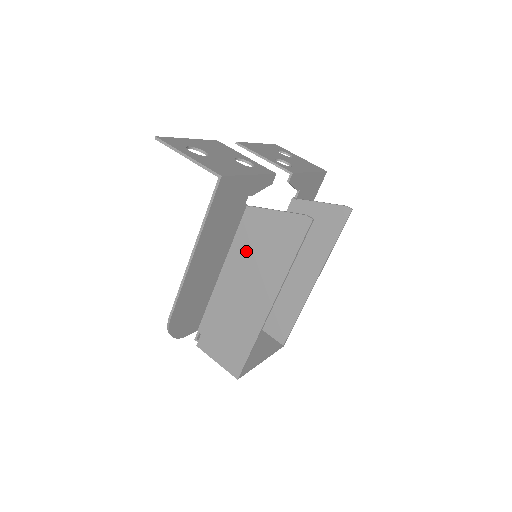
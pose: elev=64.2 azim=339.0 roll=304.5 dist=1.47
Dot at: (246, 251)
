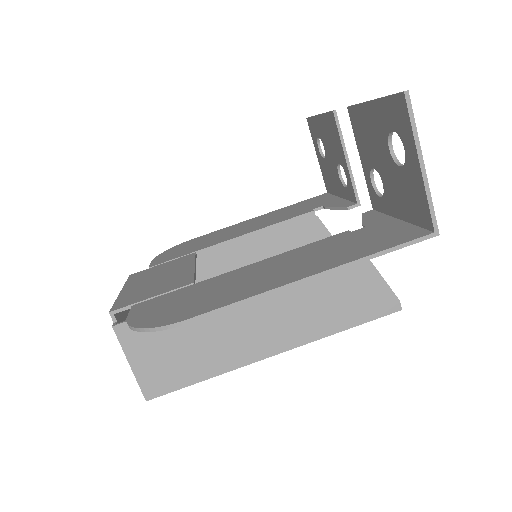
Dot at: occluded
